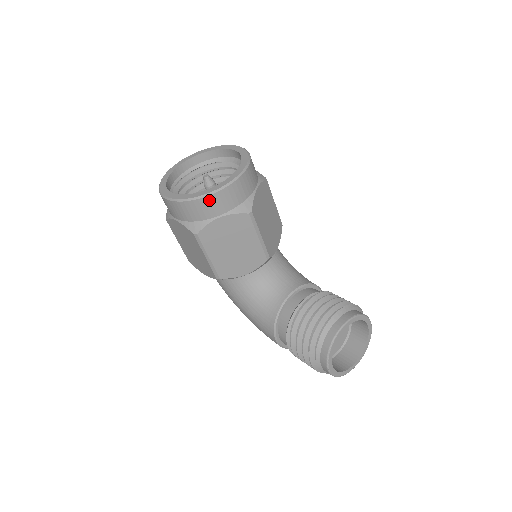
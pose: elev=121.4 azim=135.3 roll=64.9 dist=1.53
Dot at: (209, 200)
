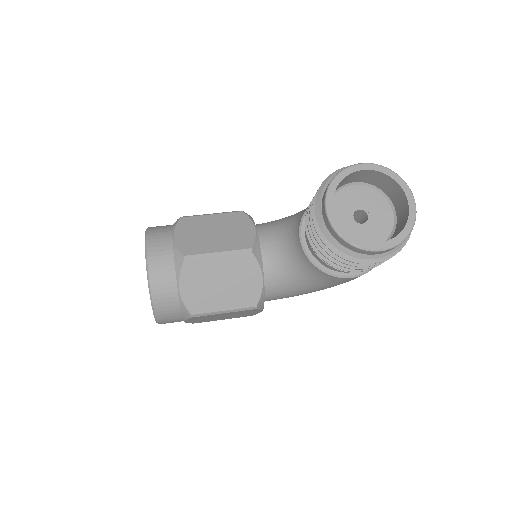
Dot at: (156, 294)
